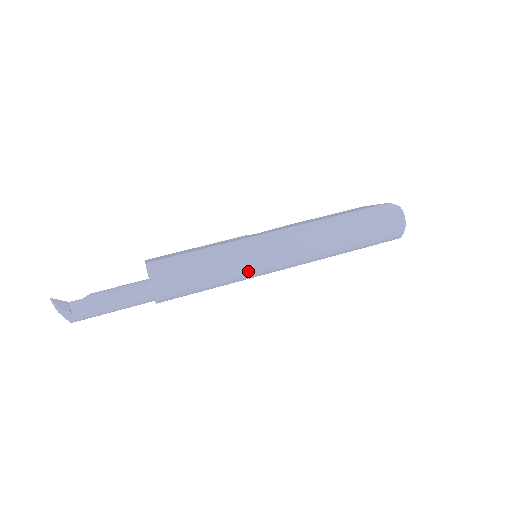
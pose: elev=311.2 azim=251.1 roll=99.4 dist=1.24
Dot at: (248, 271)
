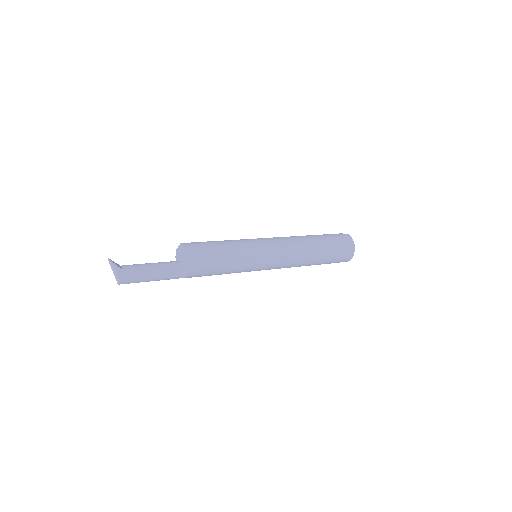
Dot at: (254, 258)
